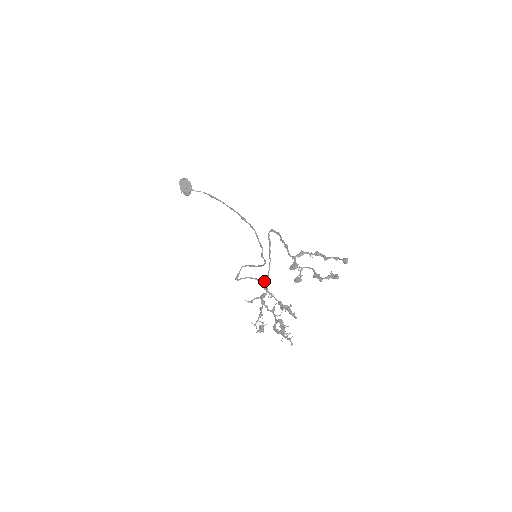
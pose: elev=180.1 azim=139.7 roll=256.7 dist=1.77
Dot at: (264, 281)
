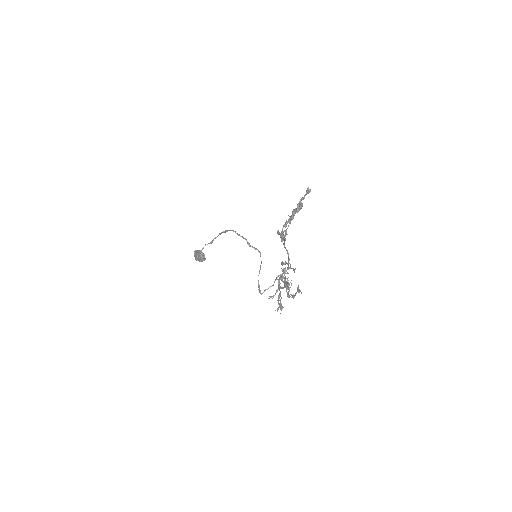
Dot at: (279, 275)
